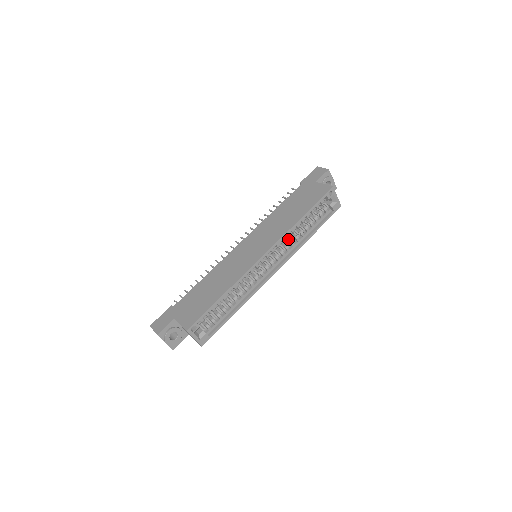
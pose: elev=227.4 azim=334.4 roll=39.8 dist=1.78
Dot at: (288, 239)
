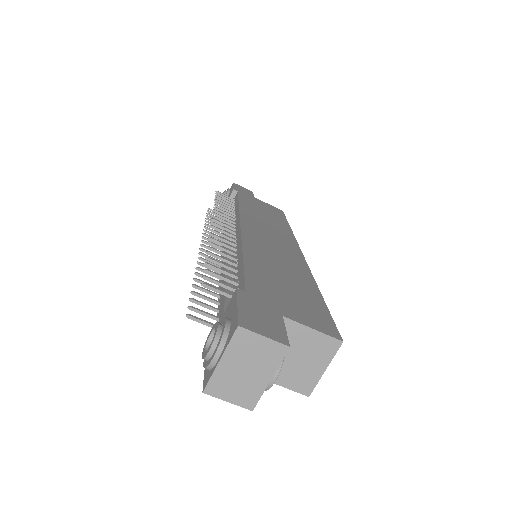
Dot at: occluded
